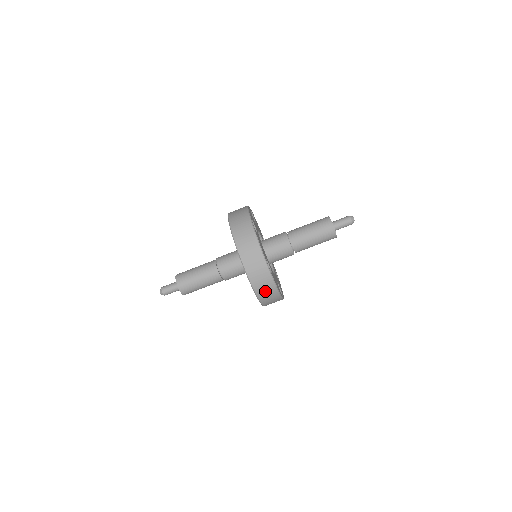
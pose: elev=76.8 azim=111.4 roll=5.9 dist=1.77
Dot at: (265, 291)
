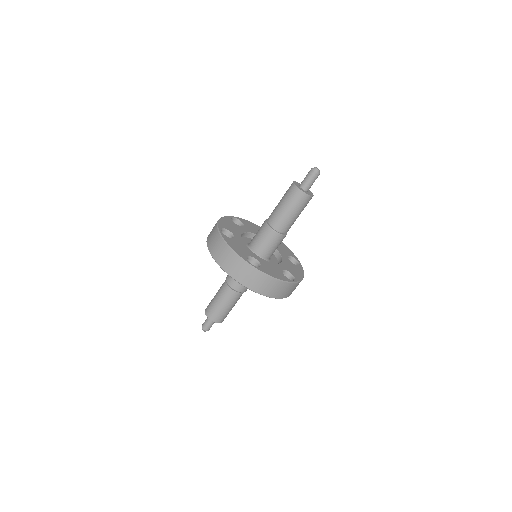
Dot at: (264, 286)
